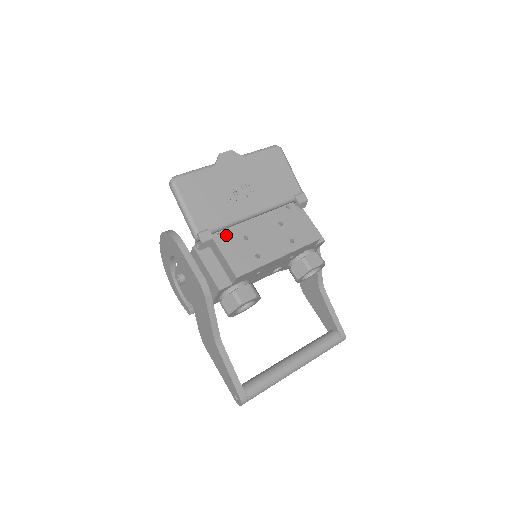
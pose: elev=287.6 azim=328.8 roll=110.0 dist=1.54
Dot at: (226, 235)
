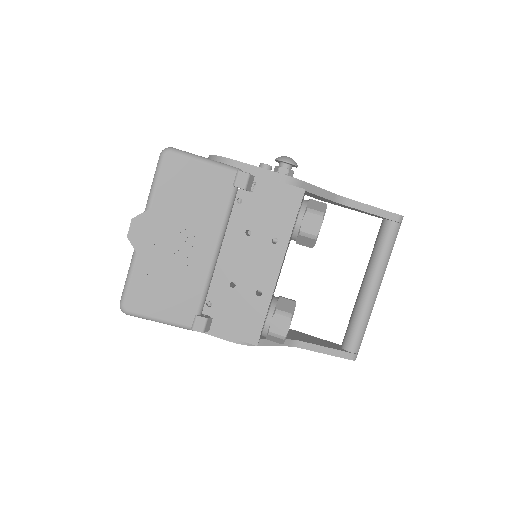
Dot at: (214, 301)
